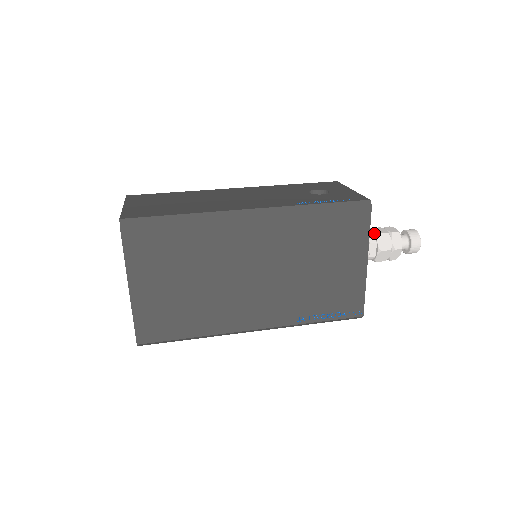
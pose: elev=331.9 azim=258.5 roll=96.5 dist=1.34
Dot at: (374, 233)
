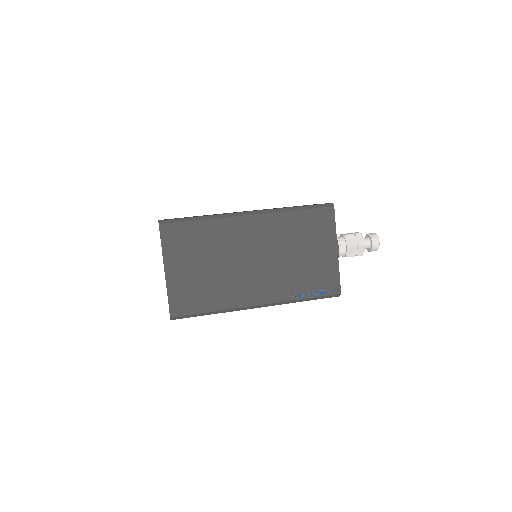
Dot at: (343, 235)
